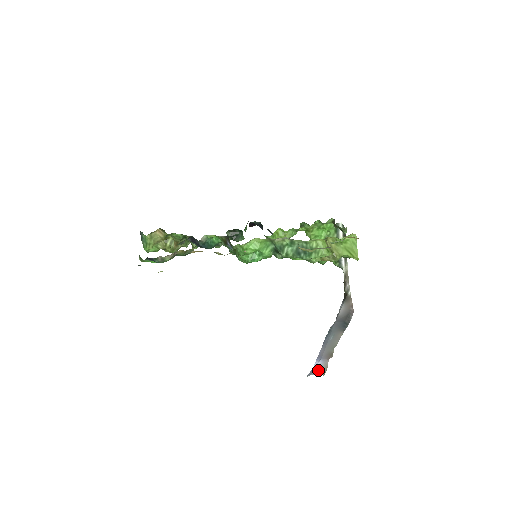
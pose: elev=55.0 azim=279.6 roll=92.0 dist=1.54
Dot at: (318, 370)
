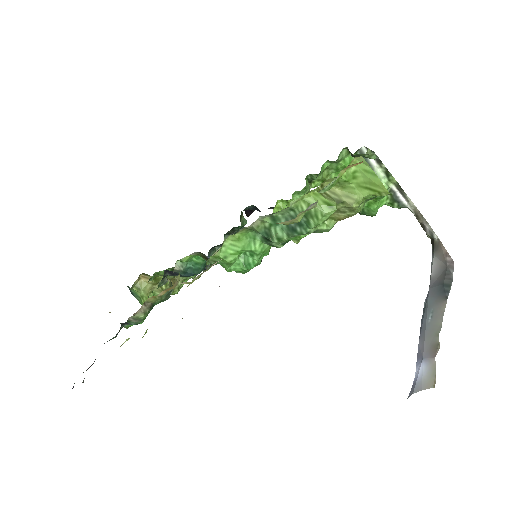
Dot at: (422, 381)
